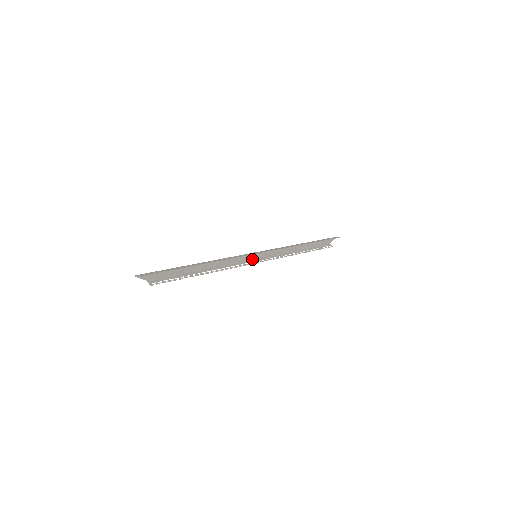
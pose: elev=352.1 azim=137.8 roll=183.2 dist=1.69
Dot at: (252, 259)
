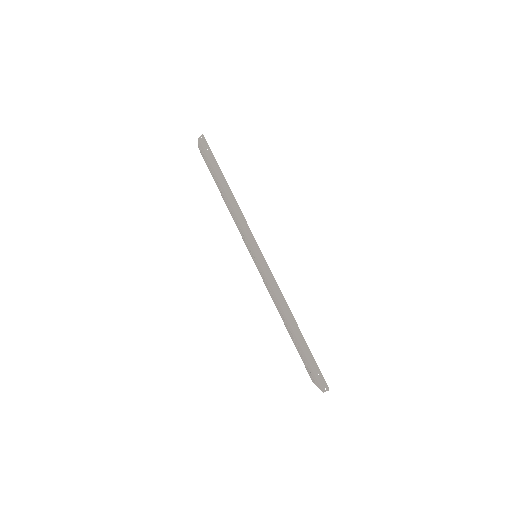
Dot at: (251, 254)
